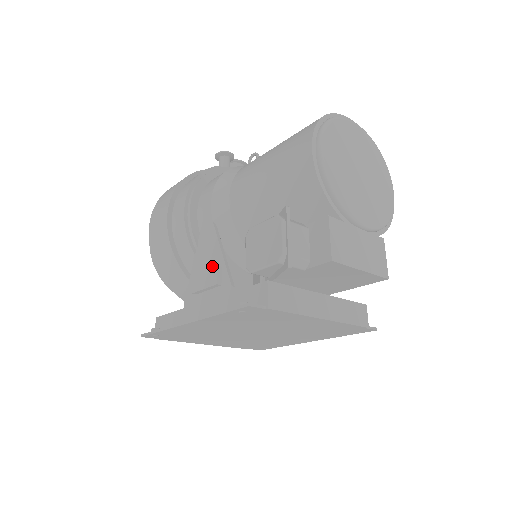
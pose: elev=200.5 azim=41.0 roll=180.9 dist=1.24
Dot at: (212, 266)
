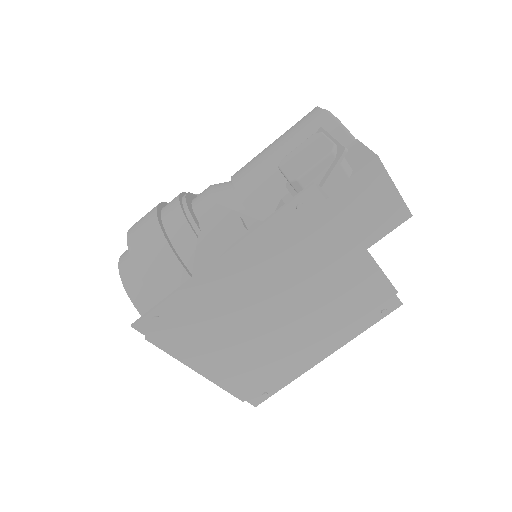
Dot at: occluded
